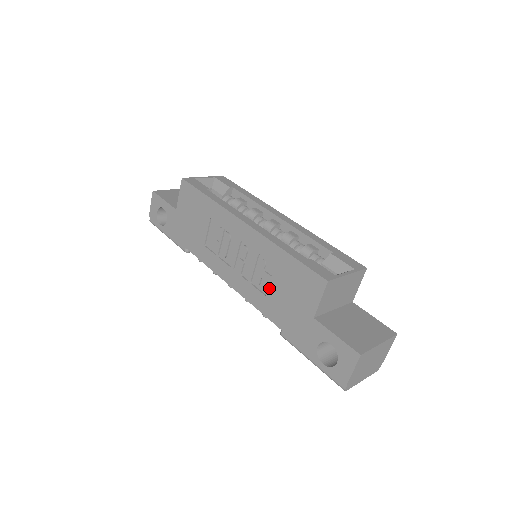
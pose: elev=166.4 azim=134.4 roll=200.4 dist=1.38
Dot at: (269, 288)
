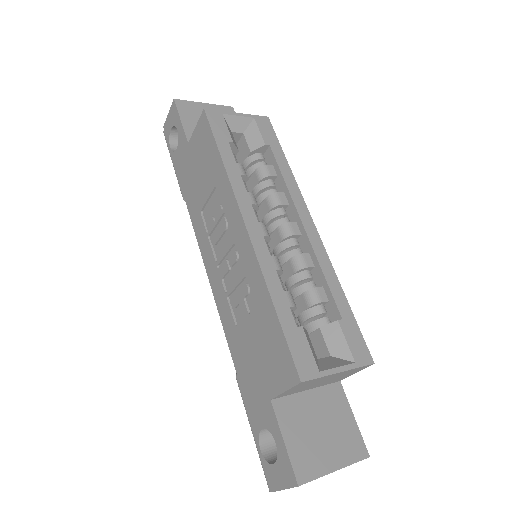
Dot at: (242, 322)
